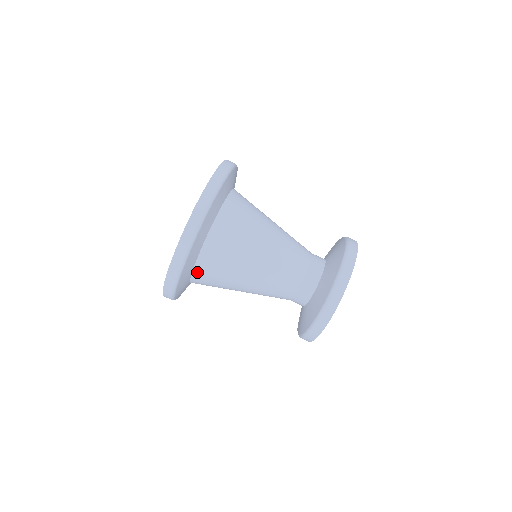
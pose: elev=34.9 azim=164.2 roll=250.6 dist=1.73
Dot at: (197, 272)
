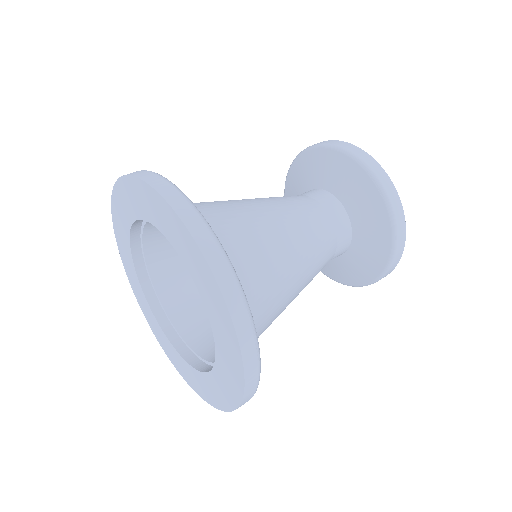
Dot at: occluded
